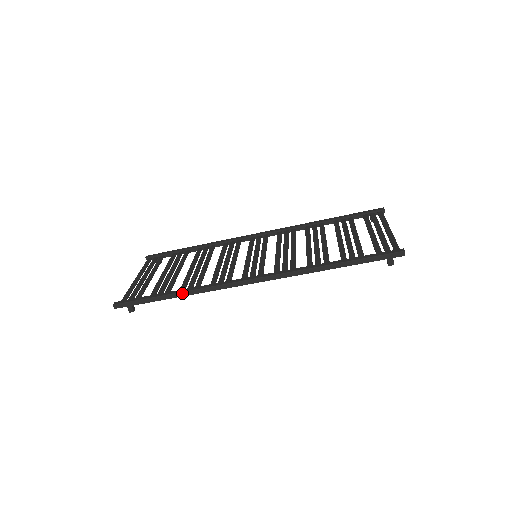
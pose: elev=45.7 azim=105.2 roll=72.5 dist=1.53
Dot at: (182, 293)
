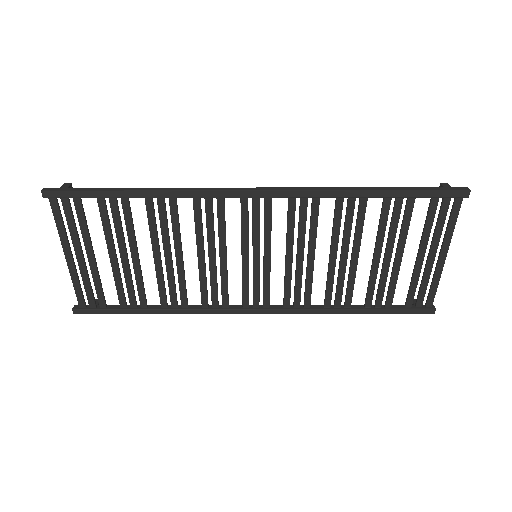
Dot at: (168, 313)
